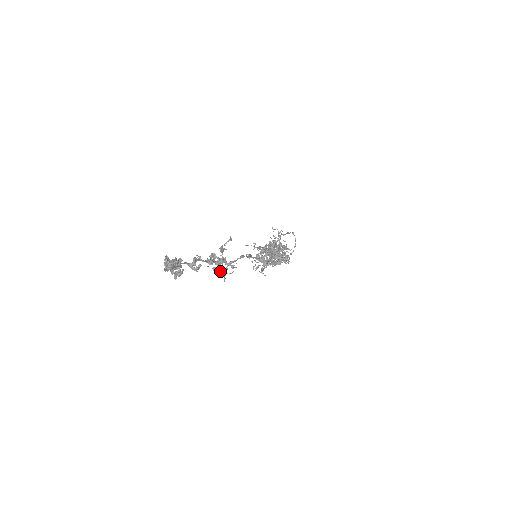
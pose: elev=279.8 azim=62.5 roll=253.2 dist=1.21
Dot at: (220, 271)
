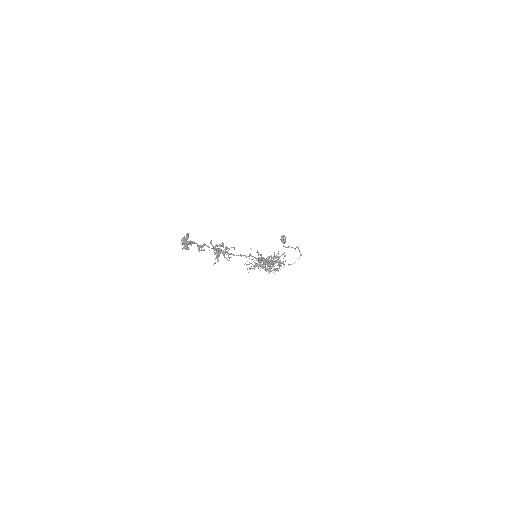
Dot at: (216, 257)
